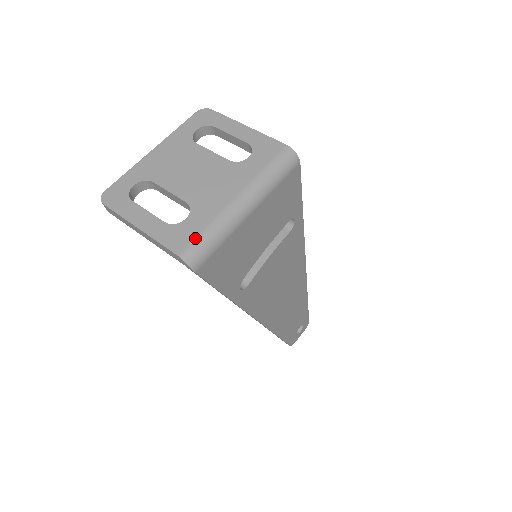
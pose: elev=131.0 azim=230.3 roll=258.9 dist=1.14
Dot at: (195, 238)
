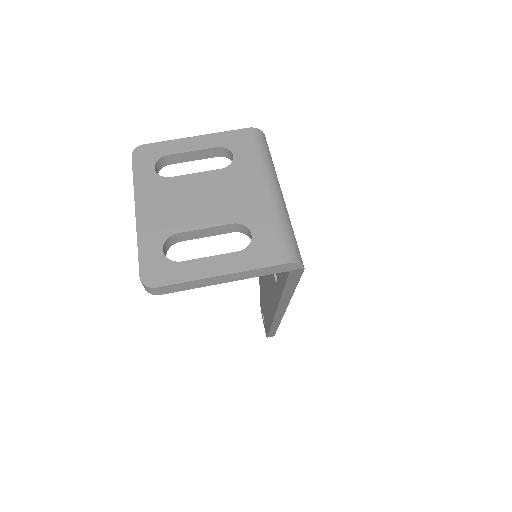
Dot at: (281, 240)
